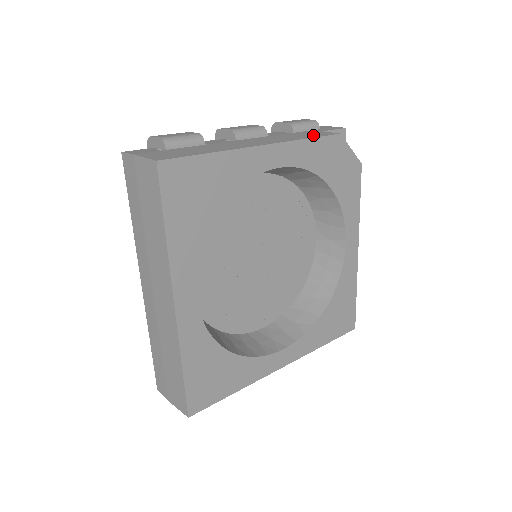
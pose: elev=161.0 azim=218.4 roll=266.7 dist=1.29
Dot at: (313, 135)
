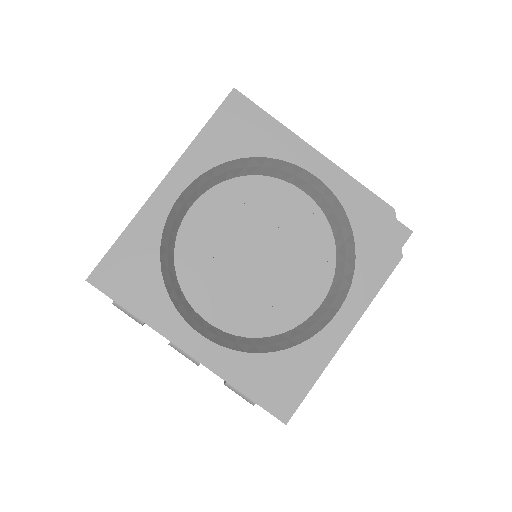
Dot at: occluded
